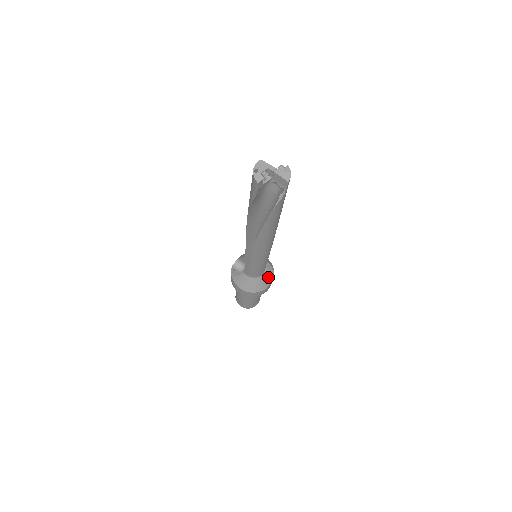
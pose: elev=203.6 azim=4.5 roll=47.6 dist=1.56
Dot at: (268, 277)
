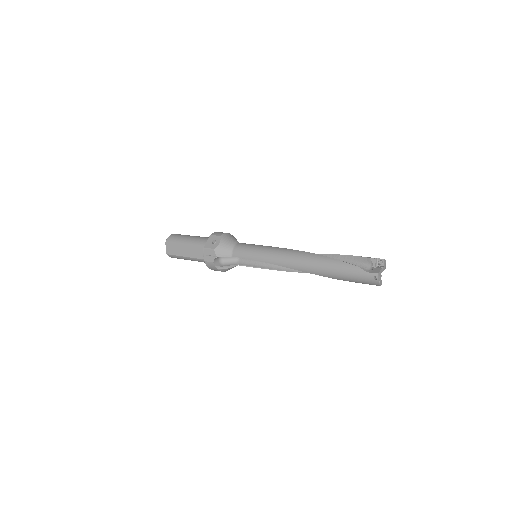
Dot at: occluded
